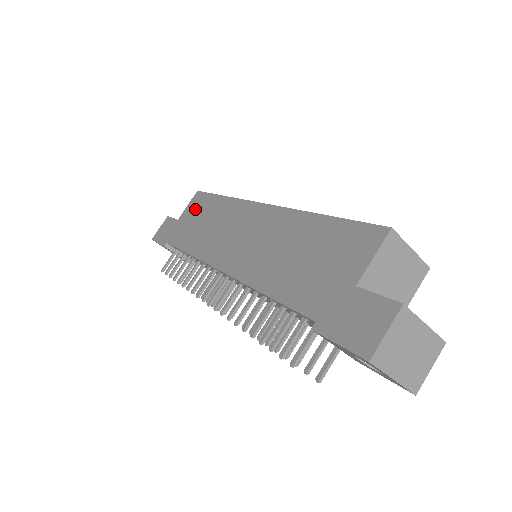
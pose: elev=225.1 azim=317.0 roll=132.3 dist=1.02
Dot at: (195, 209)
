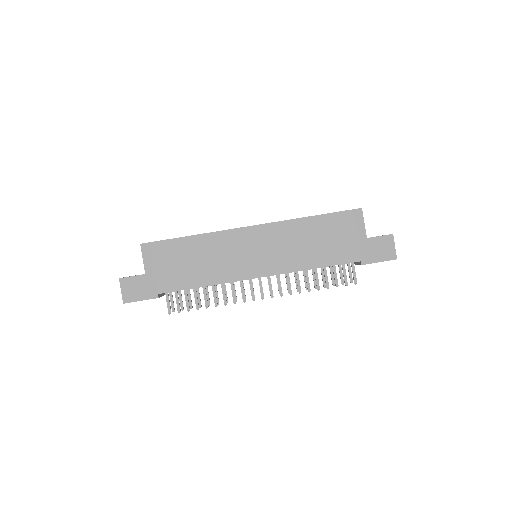
Dot at: (163, 257)
